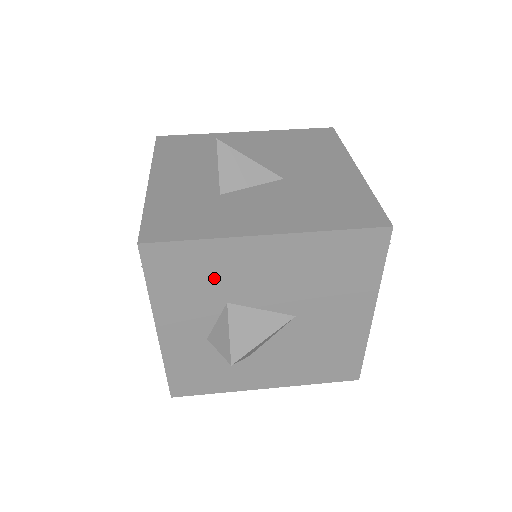
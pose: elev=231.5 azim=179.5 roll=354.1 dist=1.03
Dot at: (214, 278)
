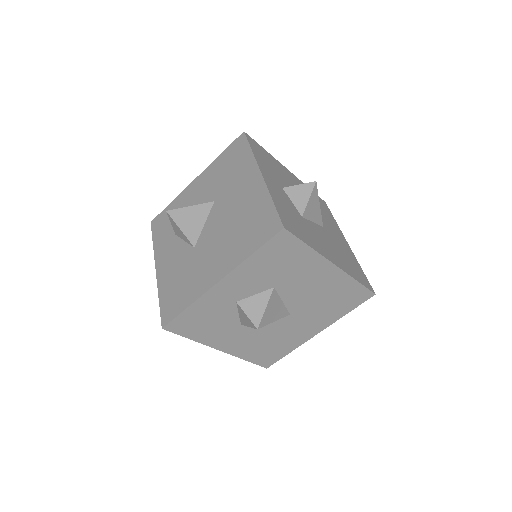
Dot at: (287, 270)
